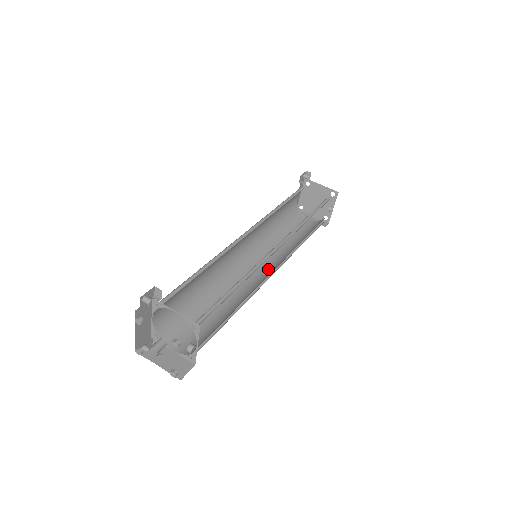
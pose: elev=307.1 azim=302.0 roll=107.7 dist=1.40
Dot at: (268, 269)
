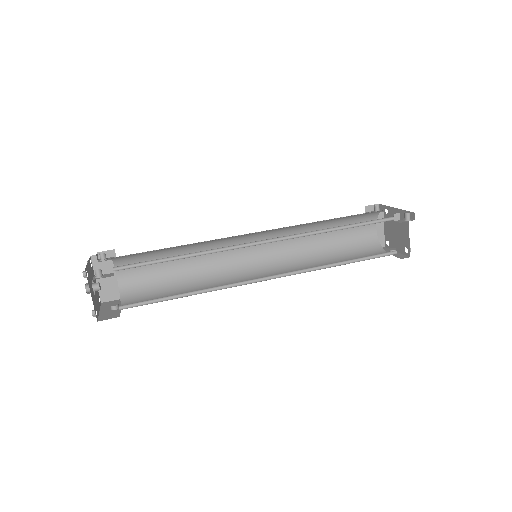
Dot at: (265, 259)
